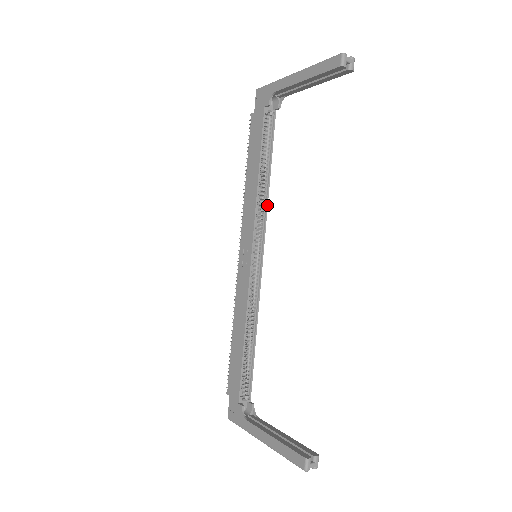
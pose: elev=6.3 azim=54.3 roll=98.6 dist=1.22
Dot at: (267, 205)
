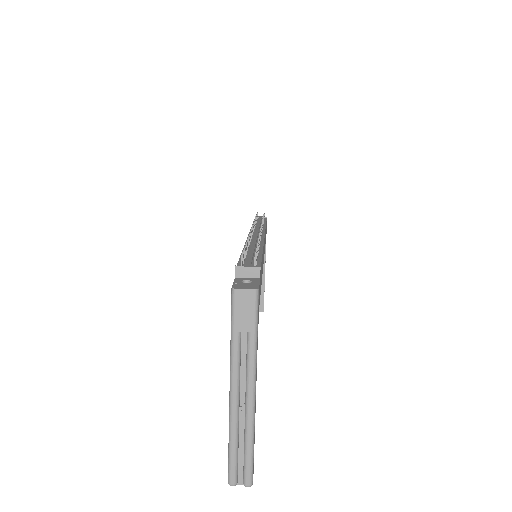
Dot at: occluded
